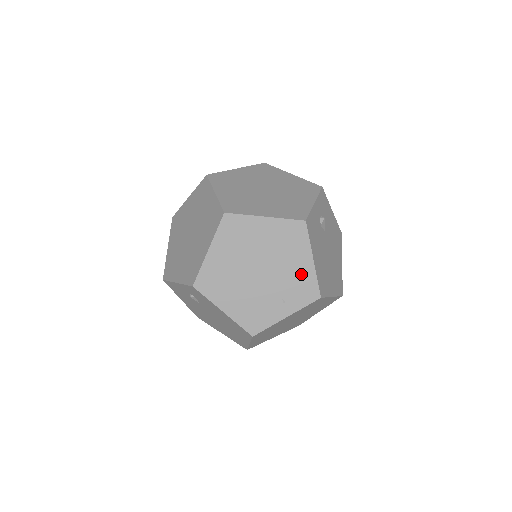
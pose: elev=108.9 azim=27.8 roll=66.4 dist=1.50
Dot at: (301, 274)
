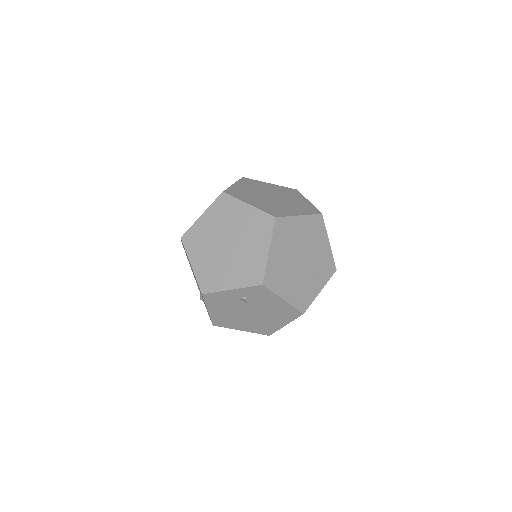
Dot at: (324, 255)
